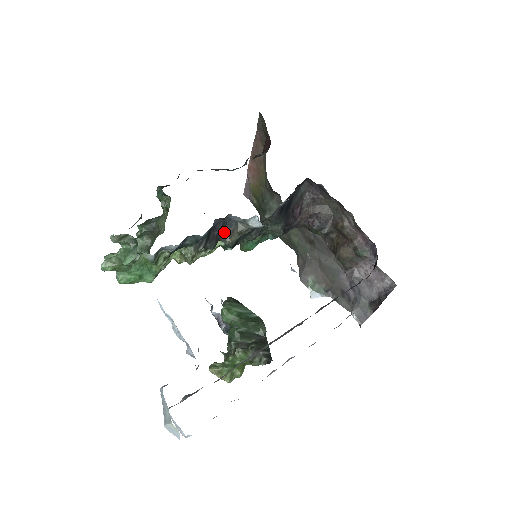
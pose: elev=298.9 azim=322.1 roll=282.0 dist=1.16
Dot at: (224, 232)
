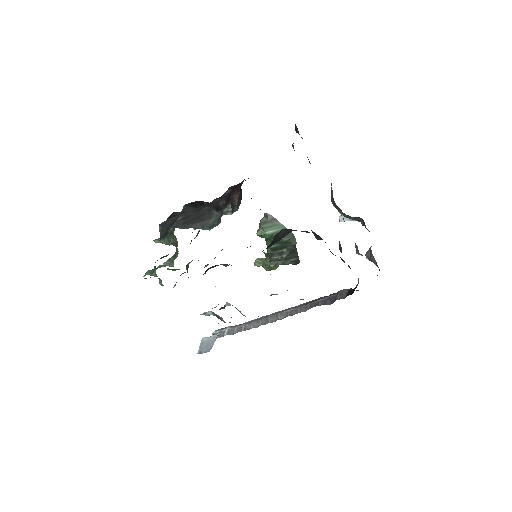
Dot at: occluded
